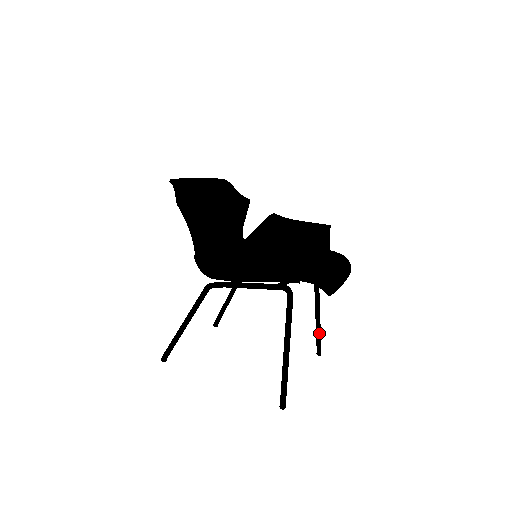
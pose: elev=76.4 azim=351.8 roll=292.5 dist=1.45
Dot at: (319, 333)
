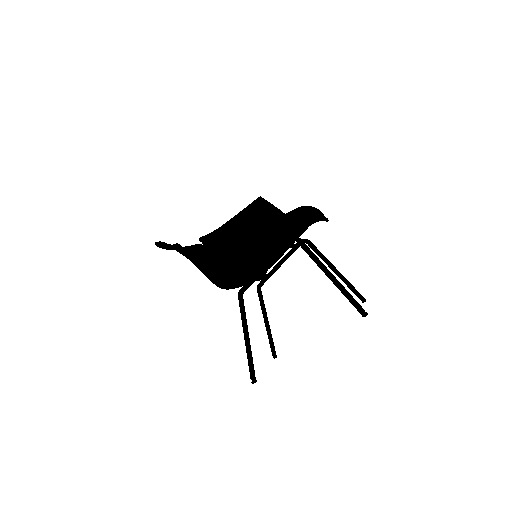
Dot at: (349, 284)
